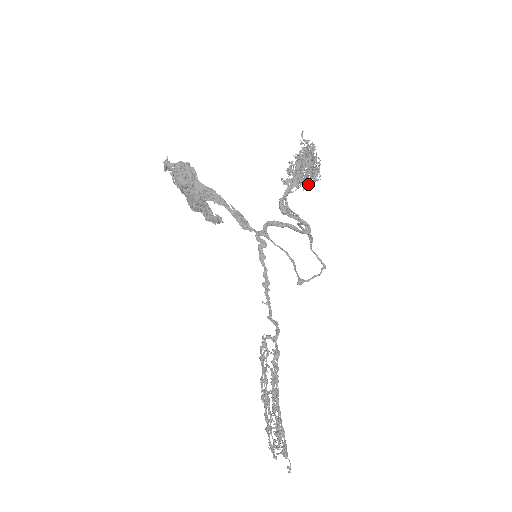
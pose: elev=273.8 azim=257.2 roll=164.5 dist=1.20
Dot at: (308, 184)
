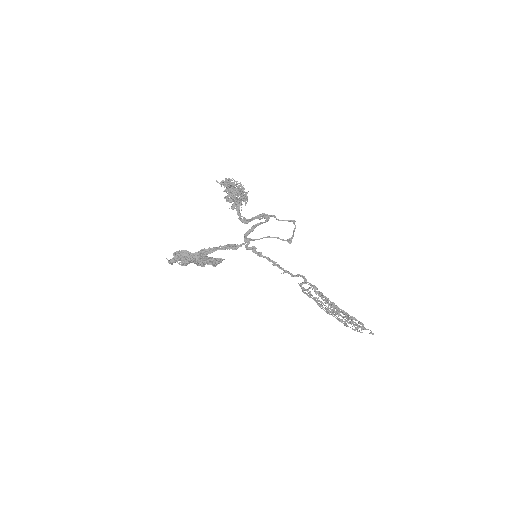
Dot at: occluded
